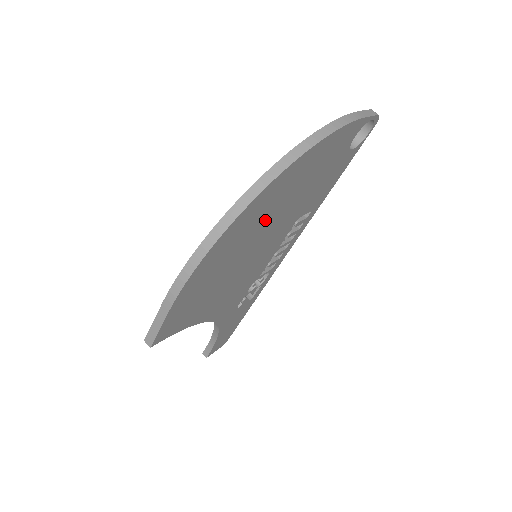
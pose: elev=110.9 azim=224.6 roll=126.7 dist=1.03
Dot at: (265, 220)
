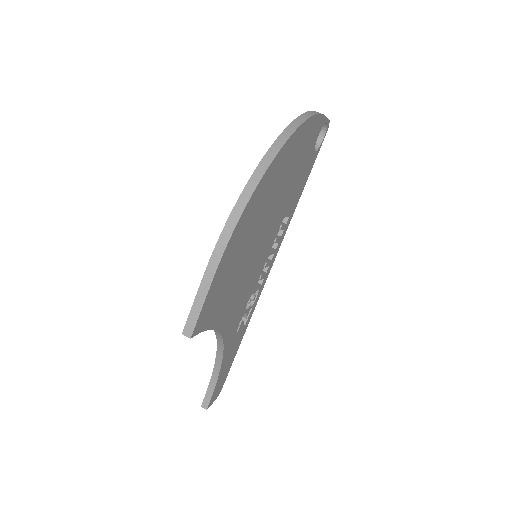
Dot at: (272, 198)
